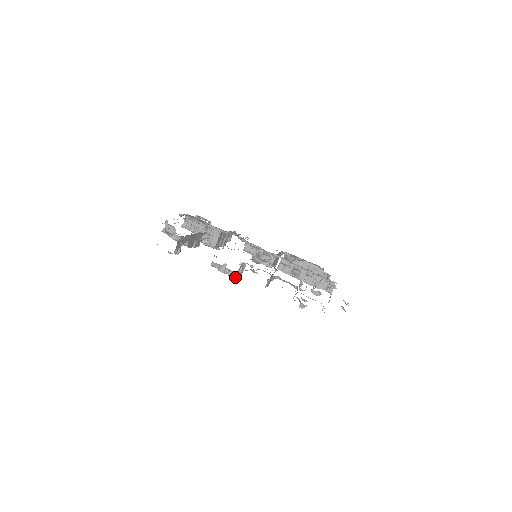
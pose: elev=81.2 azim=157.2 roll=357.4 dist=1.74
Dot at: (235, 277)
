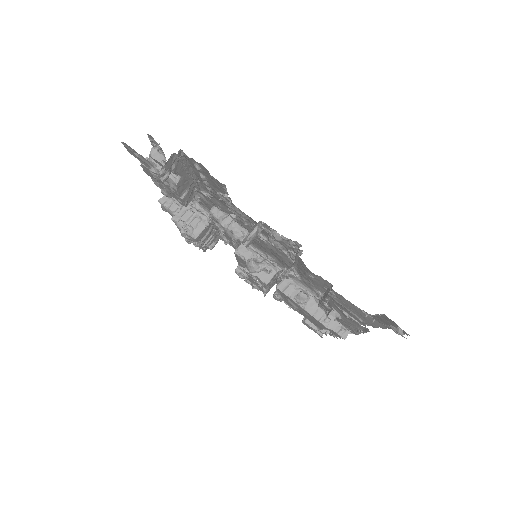
Dot at: (244, 237)
